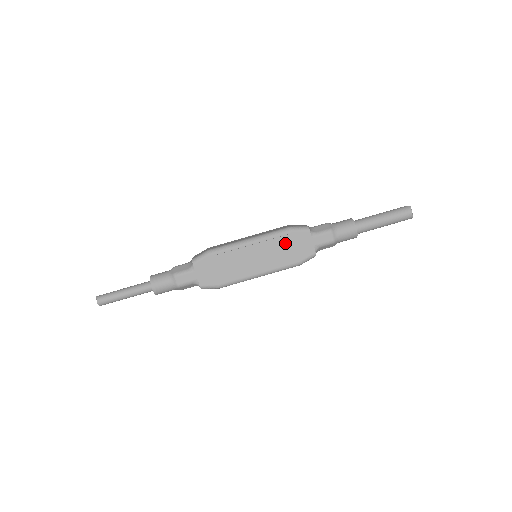
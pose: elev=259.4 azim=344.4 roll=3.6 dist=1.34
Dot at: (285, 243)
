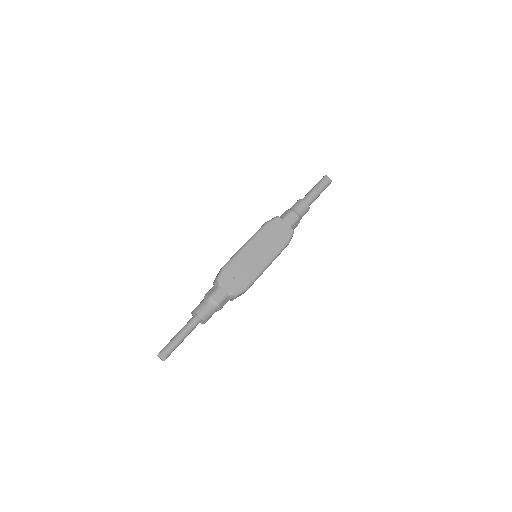
Dot at: (270, 233)
